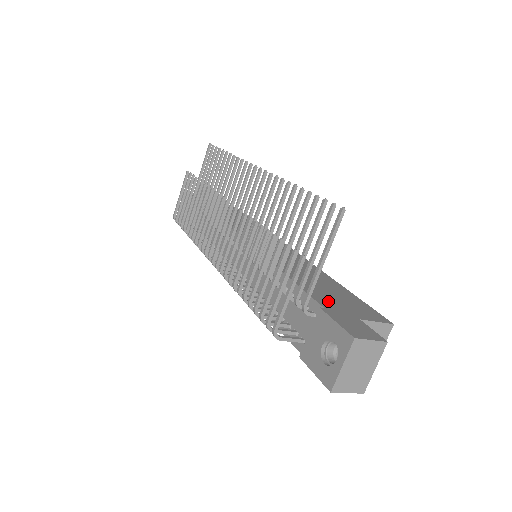
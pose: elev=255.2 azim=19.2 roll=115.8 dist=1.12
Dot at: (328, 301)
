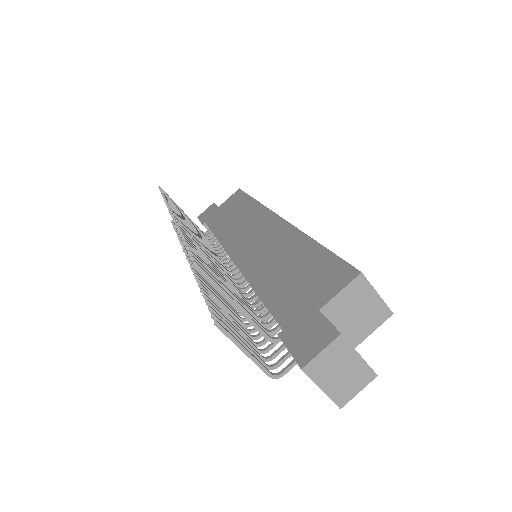
Dot at: (290, 306)
